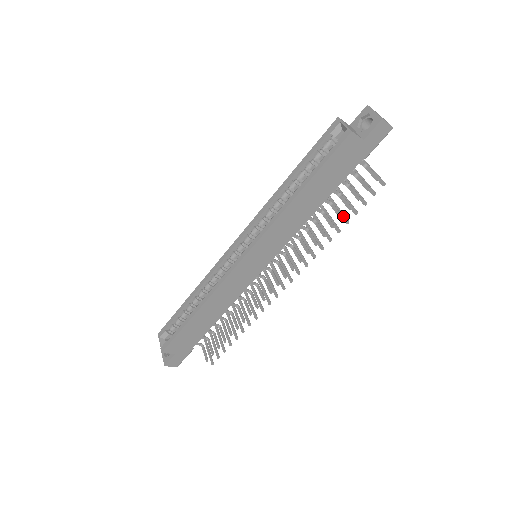
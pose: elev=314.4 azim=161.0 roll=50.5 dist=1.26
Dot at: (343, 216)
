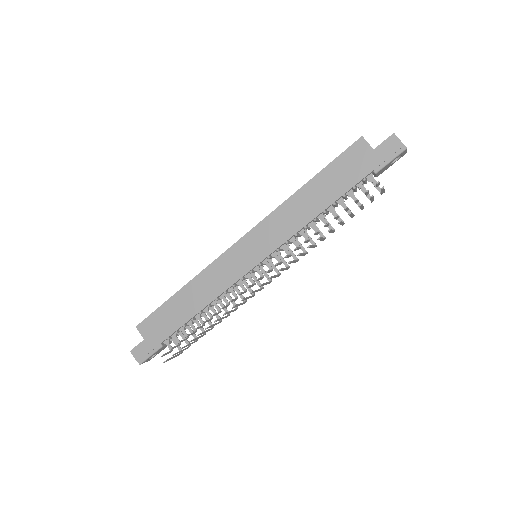
Dot at: (340, 222)
